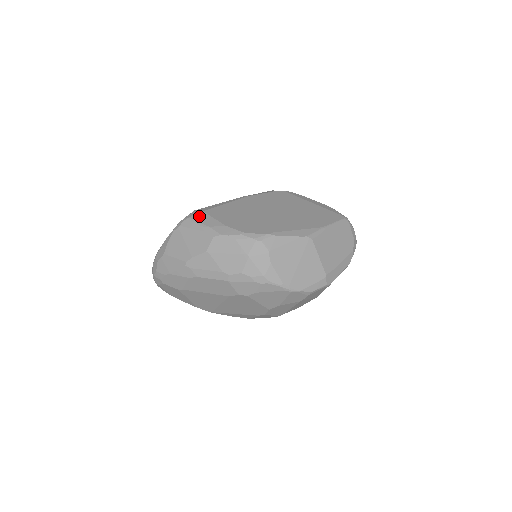
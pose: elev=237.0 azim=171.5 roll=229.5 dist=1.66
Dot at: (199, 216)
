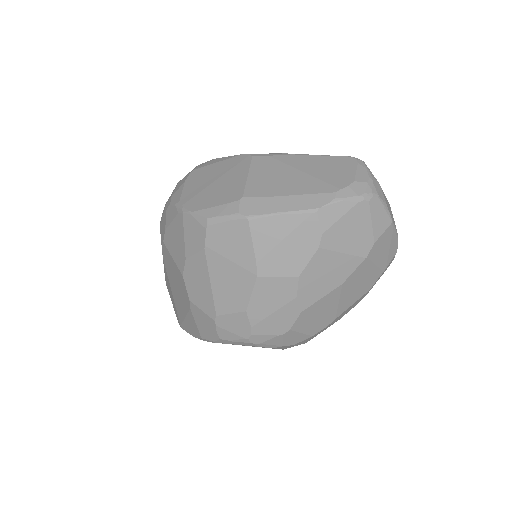
Dot at: occluded
